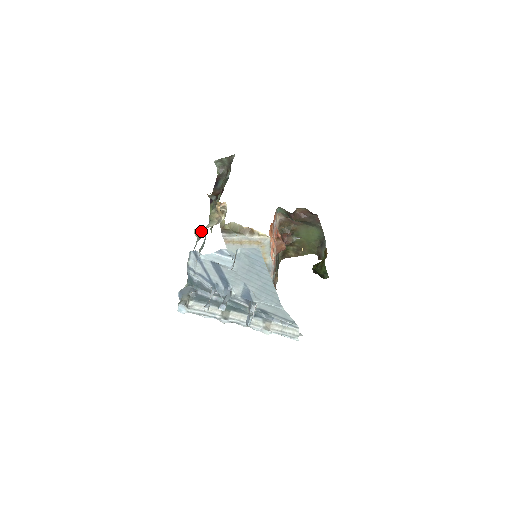
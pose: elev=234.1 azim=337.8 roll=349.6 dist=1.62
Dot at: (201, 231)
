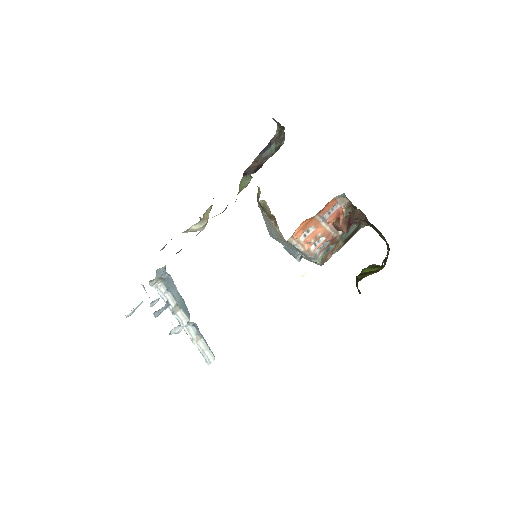
Dot at: occluded
